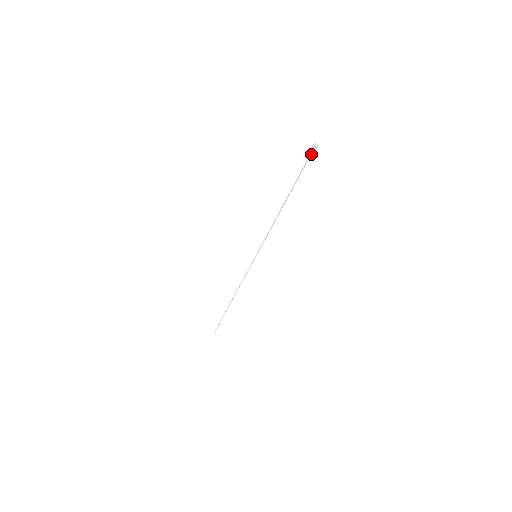
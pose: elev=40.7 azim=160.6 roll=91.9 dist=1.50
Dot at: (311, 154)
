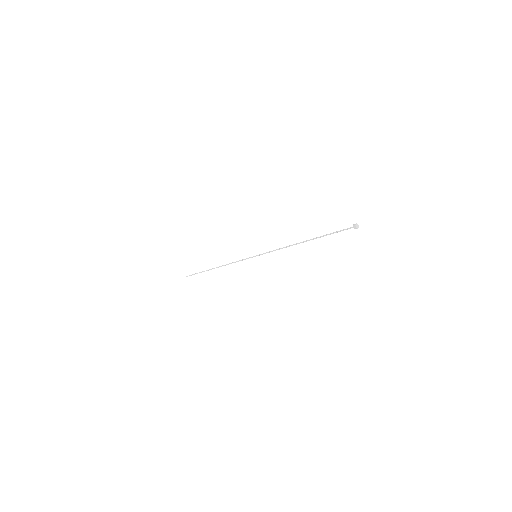
Dot at: (349, 228)
